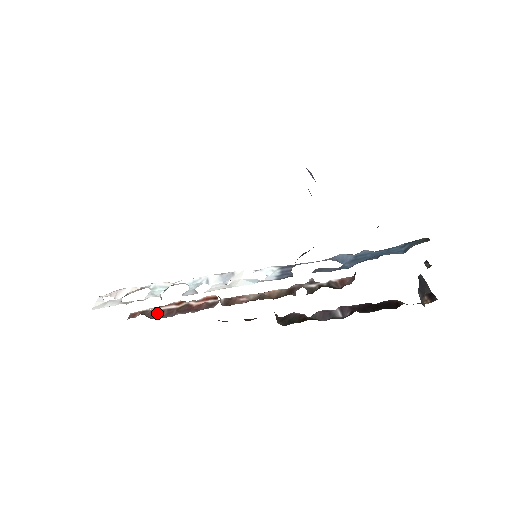
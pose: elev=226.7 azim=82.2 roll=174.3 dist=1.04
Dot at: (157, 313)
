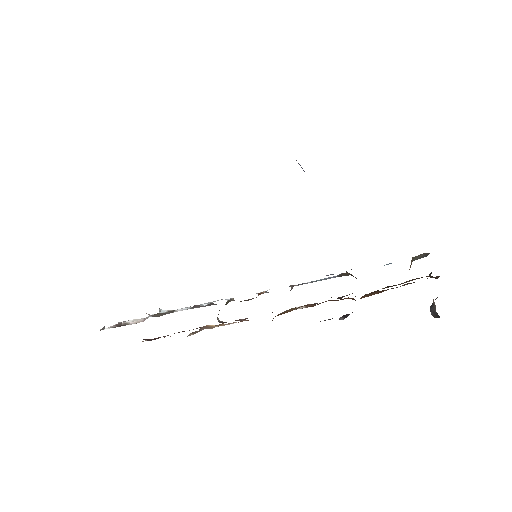
Dot at: (152, 339)
